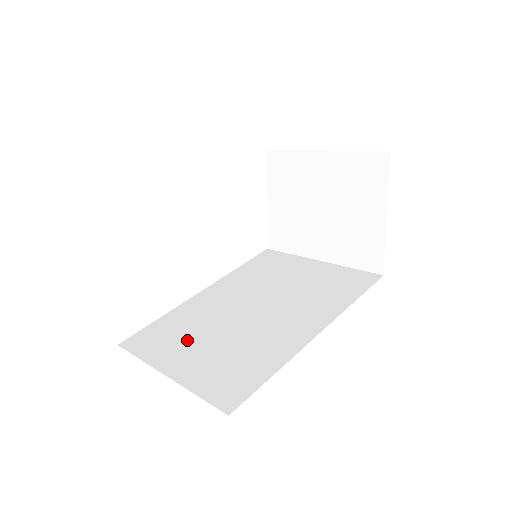
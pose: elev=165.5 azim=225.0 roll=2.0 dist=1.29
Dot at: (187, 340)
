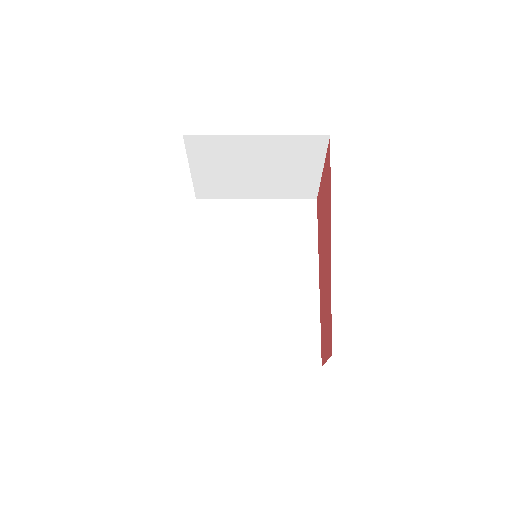
Dot at: (238, 333)
